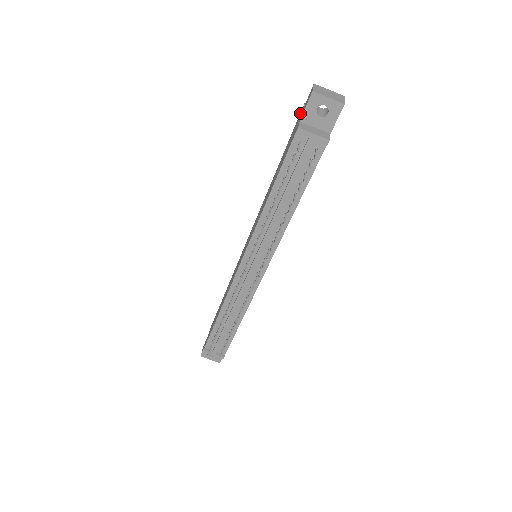
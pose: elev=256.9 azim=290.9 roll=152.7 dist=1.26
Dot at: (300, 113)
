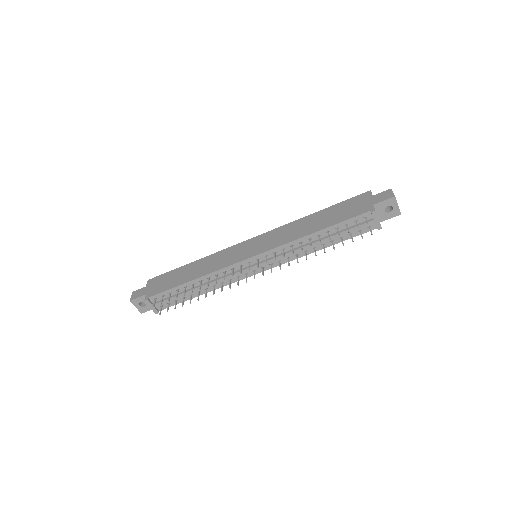
Dot at: (364, 194)
